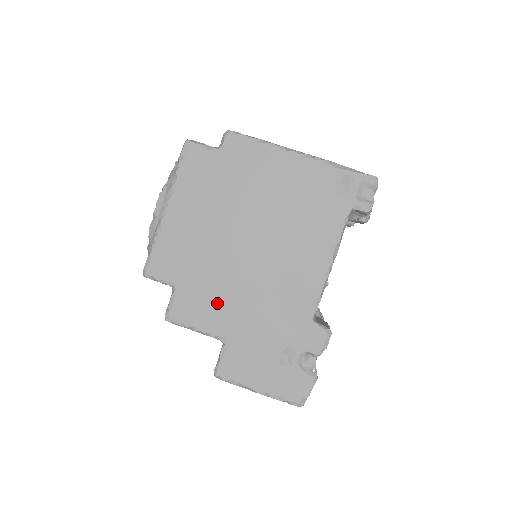
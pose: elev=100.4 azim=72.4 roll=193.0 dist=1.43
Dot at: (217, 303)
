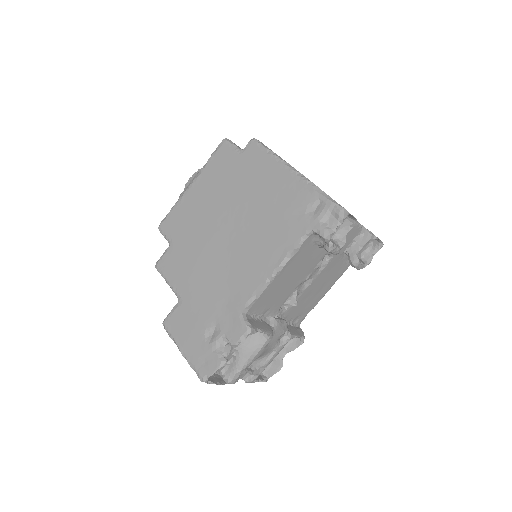
Dot at: (188, 268)
